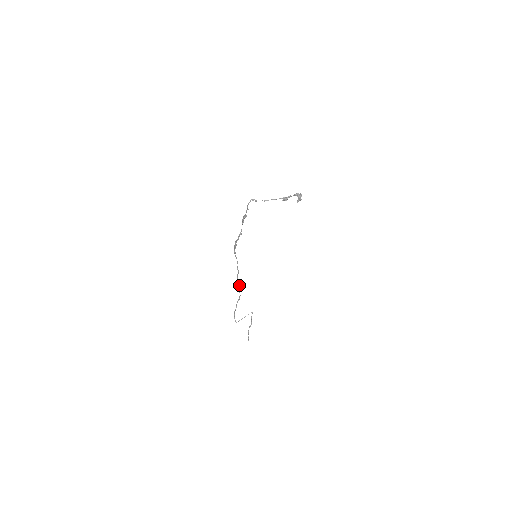
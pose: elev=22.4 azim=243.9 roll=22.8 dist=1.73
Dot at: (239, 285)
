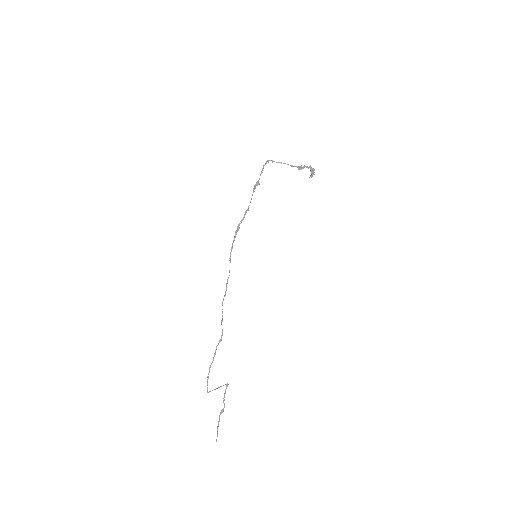
Dot at: (222, 318)
